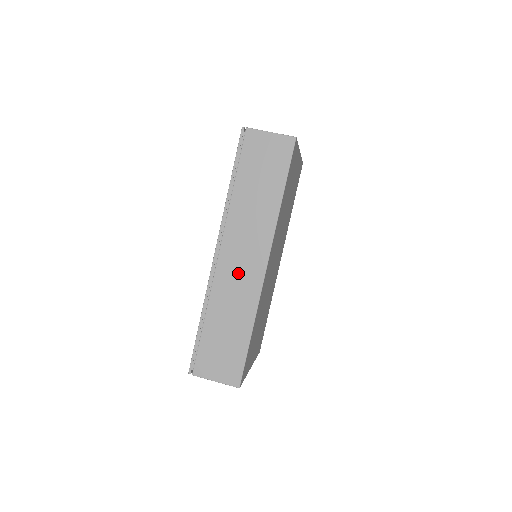
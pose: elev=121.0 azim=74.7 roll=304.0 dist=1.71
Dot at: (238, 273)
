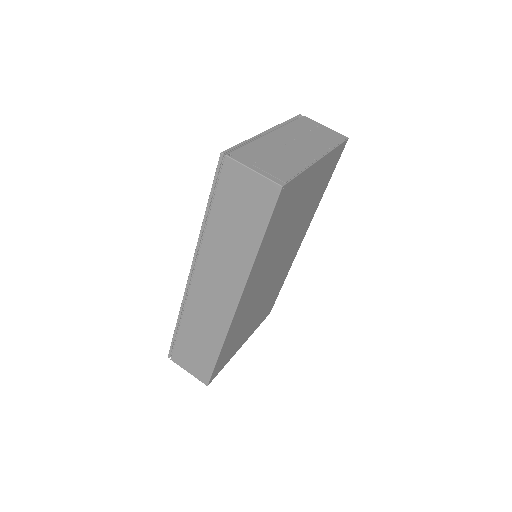
Dot at: (210, 301)
